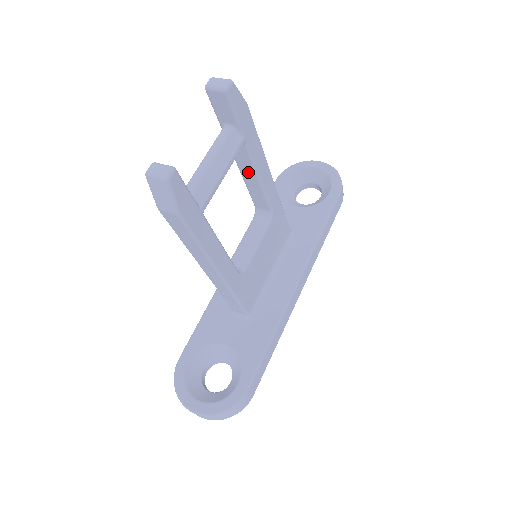
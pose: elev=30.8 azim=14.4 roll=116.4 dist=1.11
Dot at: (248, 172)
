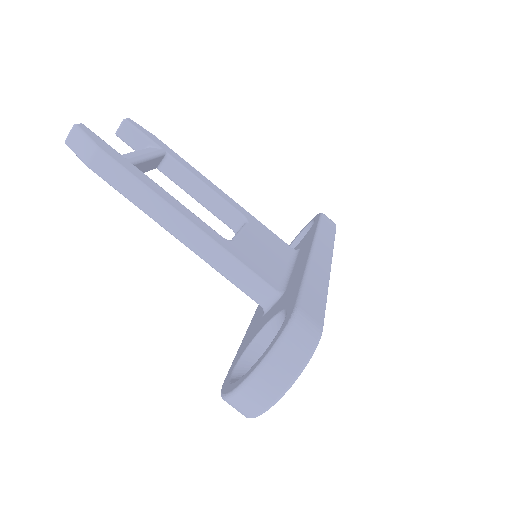
Dot at: (192, 186)
